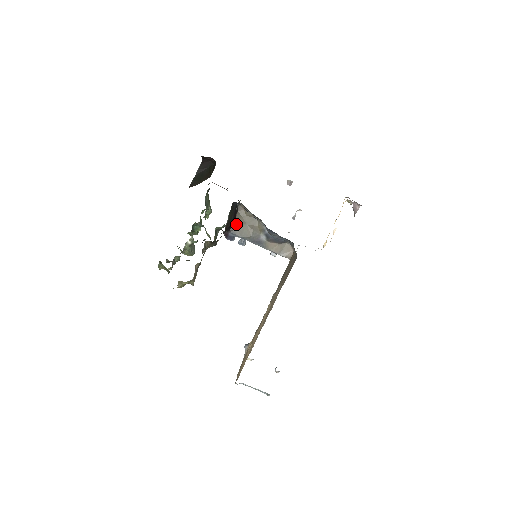
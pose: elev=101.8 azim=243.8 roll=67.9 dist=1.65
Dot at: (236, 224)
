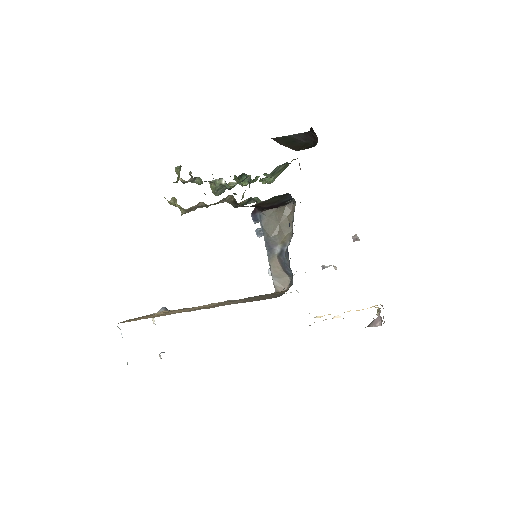
Dot at: (272, 213)
